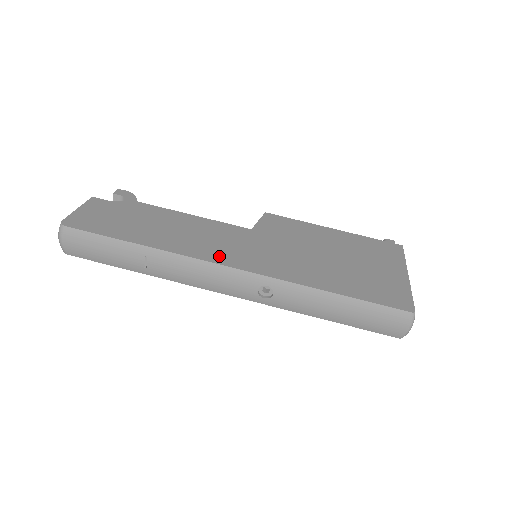
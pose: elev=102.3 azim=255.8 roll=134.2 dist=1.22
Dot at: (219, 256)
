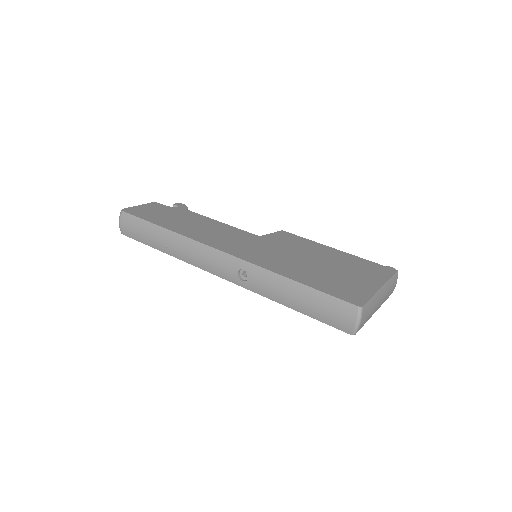
Dot at: (217, 244)
